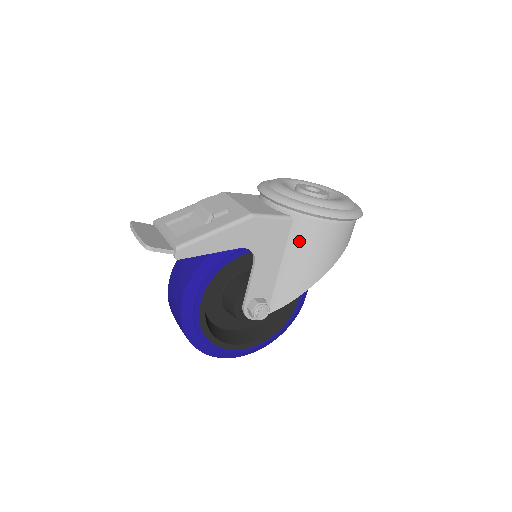
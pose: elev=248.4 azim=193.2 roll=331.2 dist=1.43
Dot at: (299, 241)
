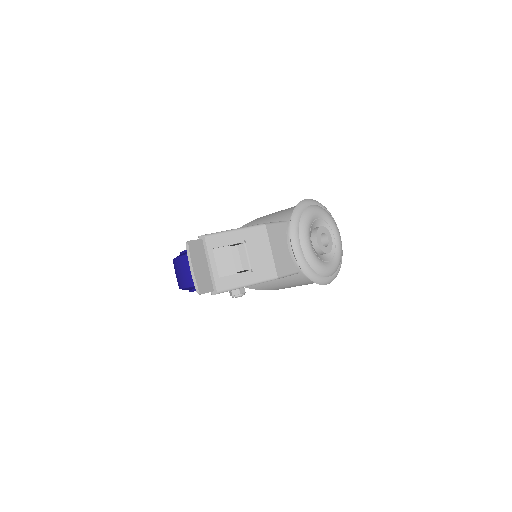
Dot at: (292, 280)
